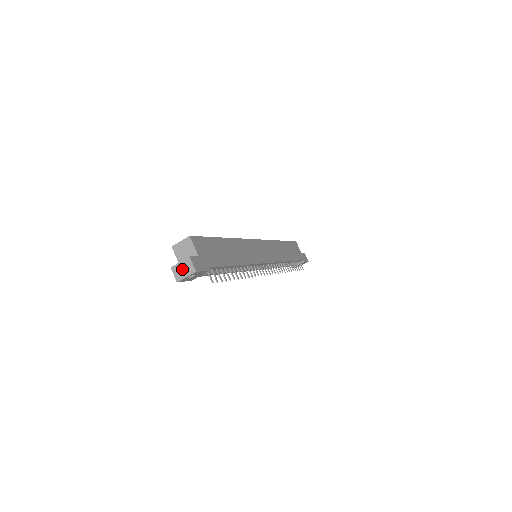
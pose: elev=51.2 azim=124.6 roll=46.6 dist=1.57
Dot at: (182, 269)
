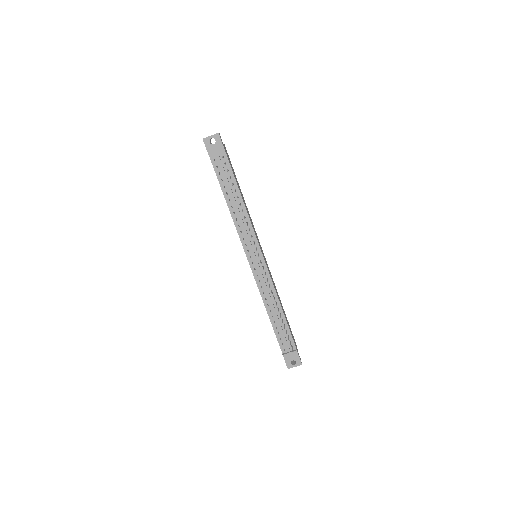
Dot at: occluded
